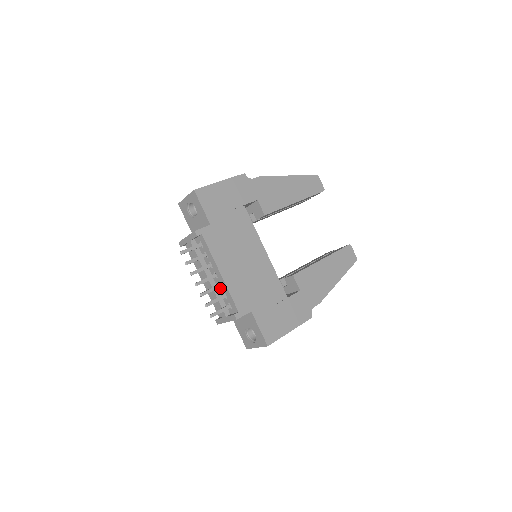
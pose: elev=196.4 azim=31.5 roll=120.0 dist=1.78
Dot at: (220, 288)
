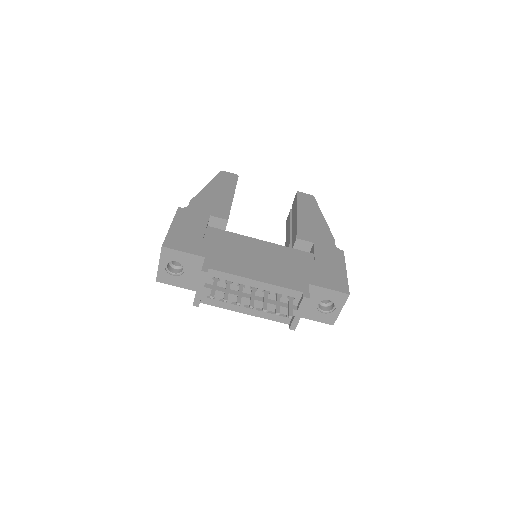
Dot at: (268, 295)
